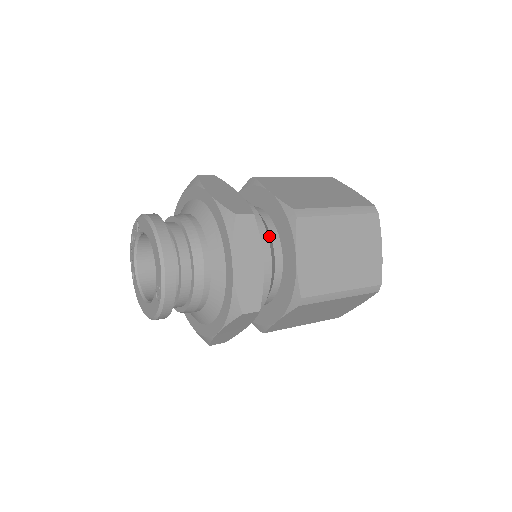
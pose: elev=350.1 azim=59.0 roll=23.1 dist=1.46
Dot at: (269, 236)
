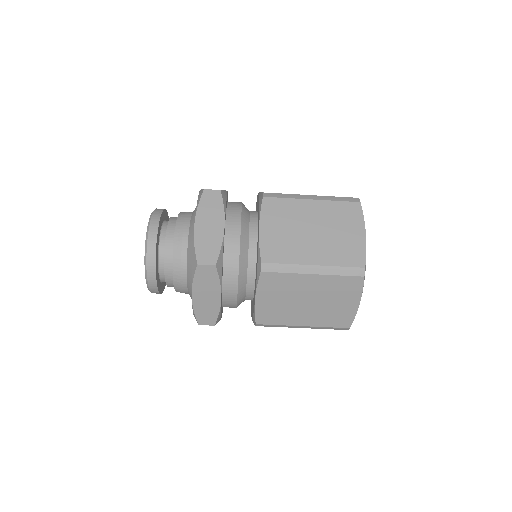
Dot at: occluded
